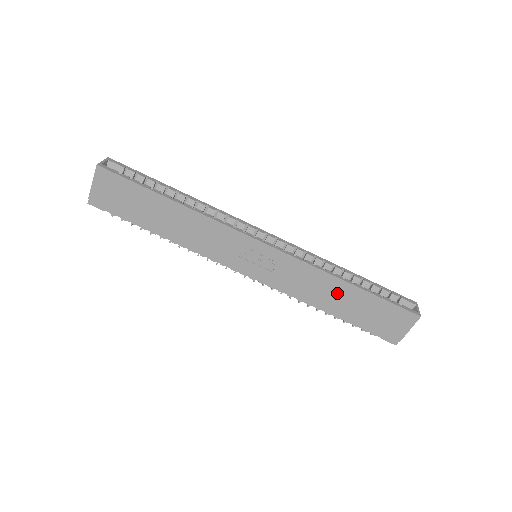
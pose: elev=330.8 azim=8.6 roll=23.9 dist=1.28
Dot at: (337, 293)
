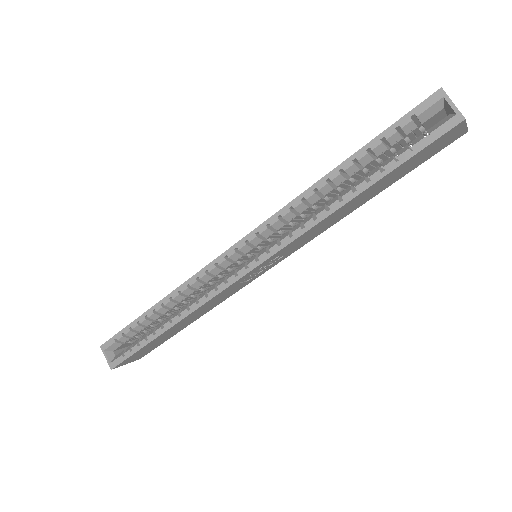
Dot at: (352, 205)
